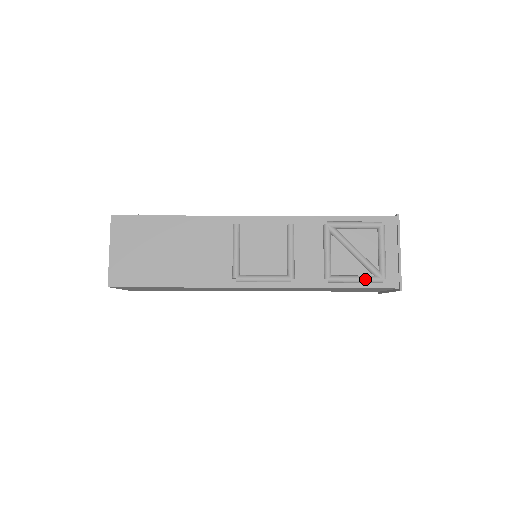
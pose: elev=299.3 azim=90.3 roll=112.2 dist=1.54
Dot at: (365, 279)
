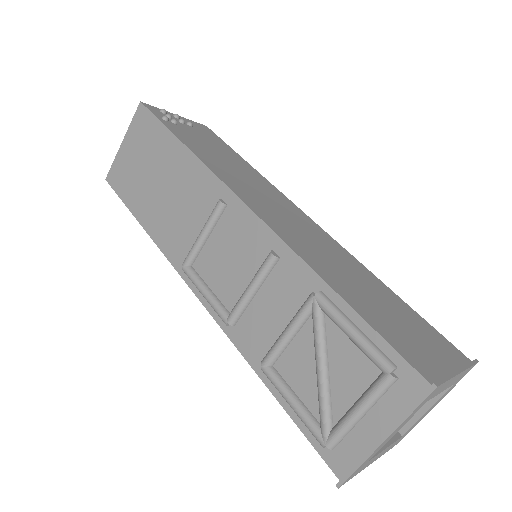
Dot at: (302, 417)
